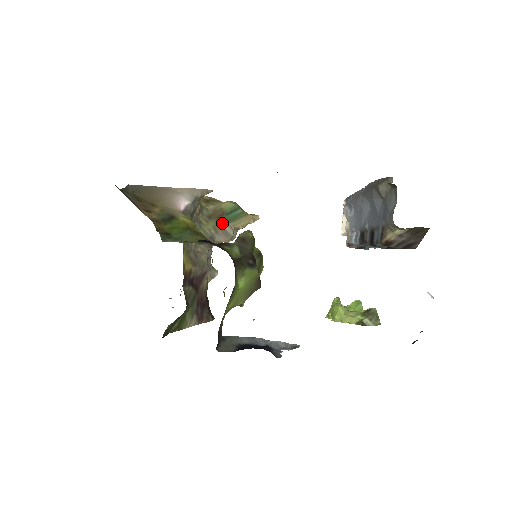
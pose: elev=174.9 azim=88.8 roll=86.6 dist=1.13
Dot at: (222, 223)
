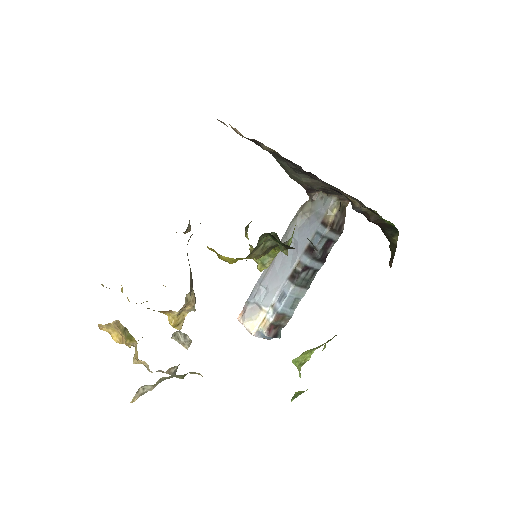
Dot at: occluded
